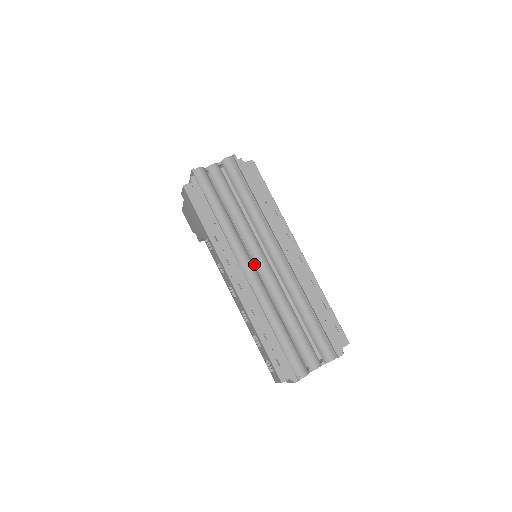
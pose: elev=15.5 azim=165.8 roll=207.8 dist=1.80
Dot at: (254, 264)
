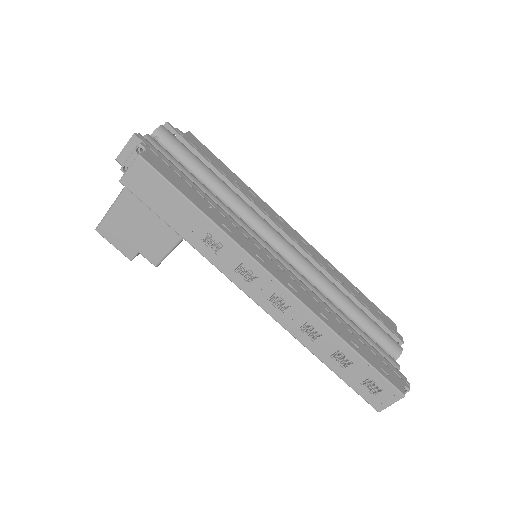
Dot at: occluded
